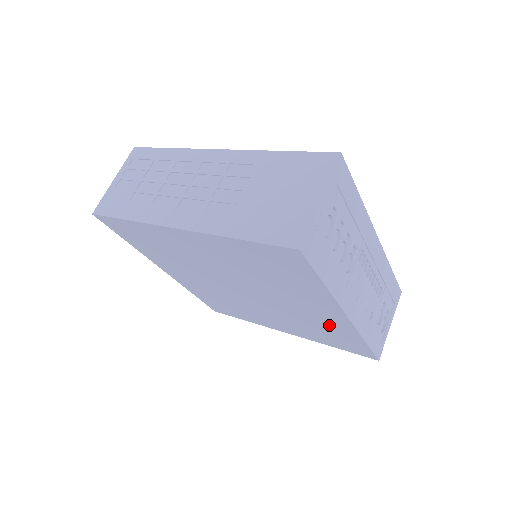
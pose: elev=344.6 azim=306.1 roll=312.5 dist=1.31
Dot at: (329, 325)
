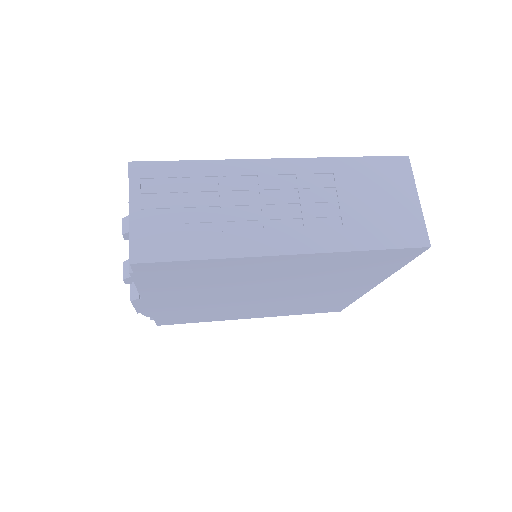
Dot at: (335, 298)
